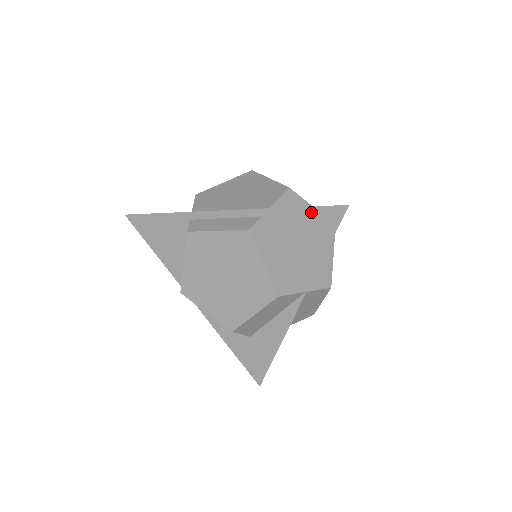
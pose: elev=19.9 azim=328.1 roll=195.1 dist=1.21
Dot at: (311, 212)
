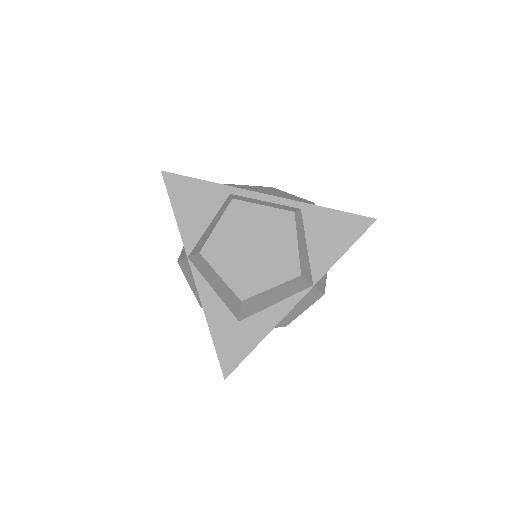
Dot at: (345, 216)
